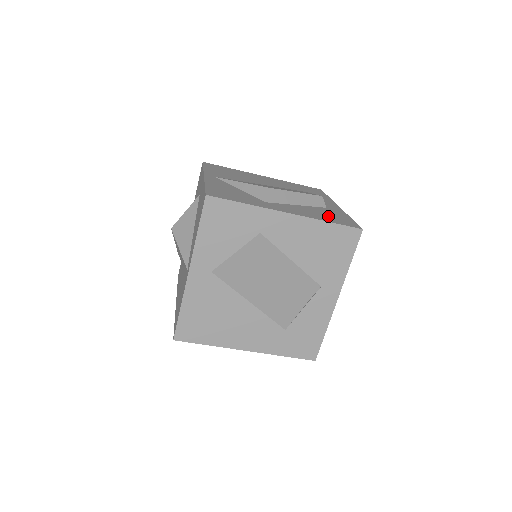
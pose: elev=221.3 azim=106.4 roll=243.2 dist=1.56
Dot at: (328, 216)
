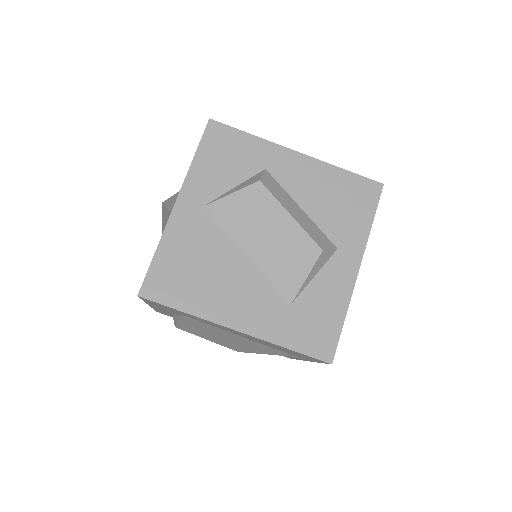
Dot at: occluded
